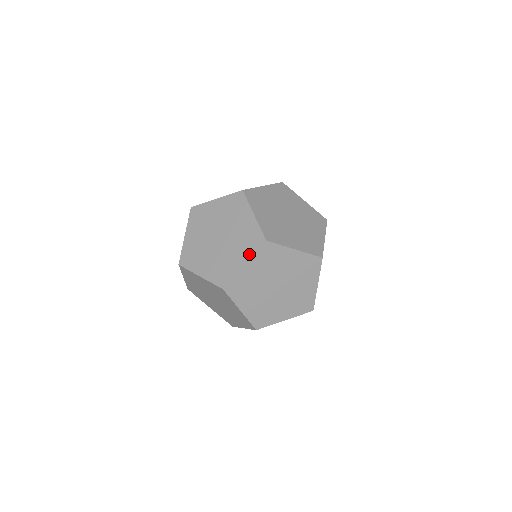
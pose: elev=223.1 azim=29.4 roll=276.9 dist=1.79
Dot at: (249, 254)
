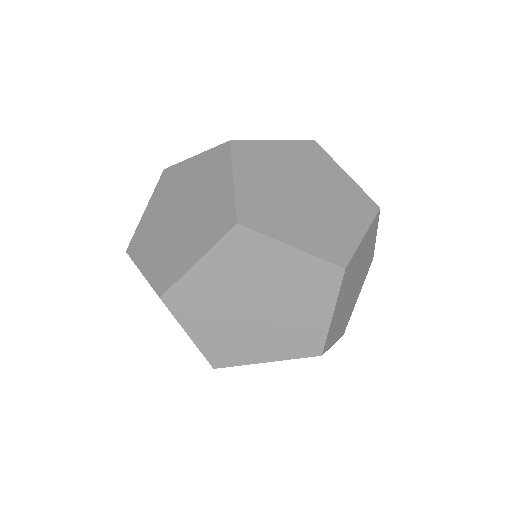
Dot at: occluded
